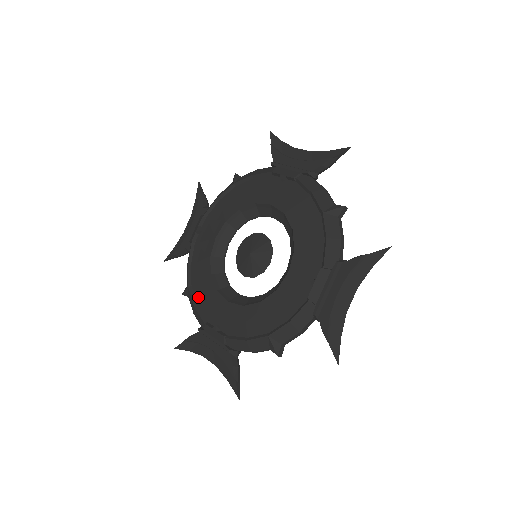
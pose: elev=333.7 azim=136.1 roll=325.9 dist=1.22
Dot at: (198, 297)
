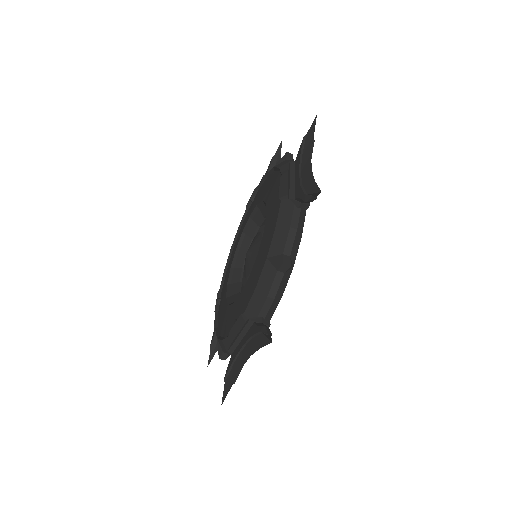
Dot at: (229, 263)
